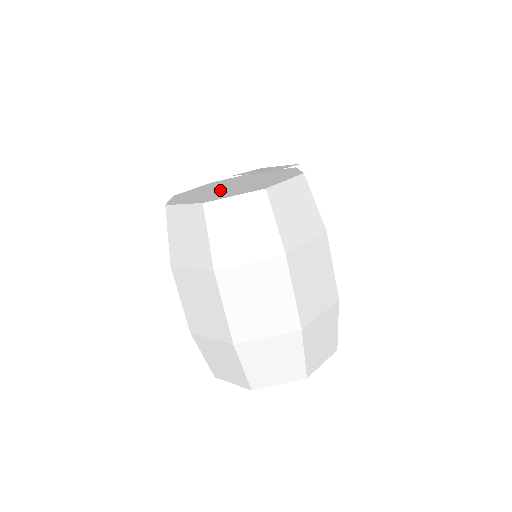
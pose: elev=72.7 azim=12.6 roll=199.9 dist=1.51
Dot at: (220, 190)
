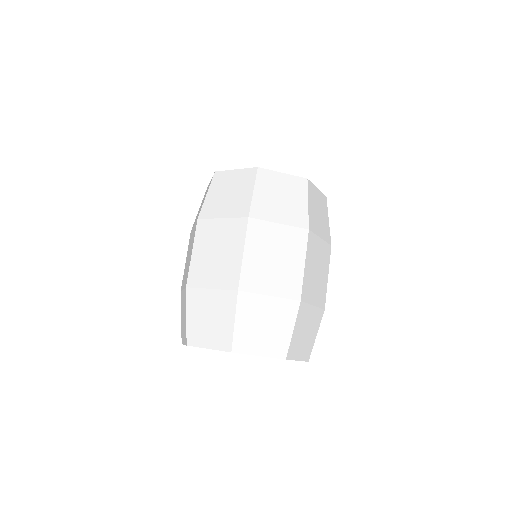
Dot at: occluded
